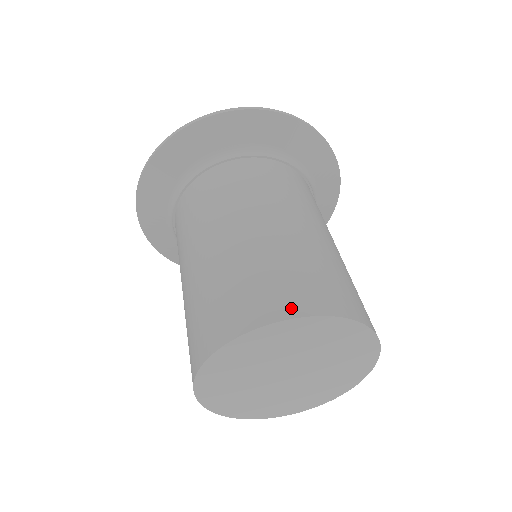
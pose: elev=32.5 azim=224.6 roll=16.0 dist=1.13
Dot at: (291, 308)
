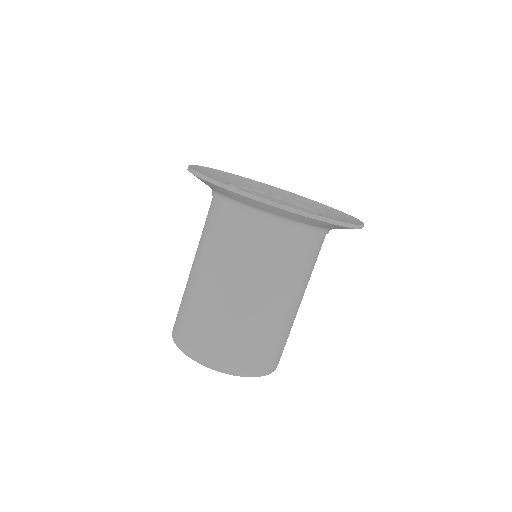
Dot at: (201, 357)
